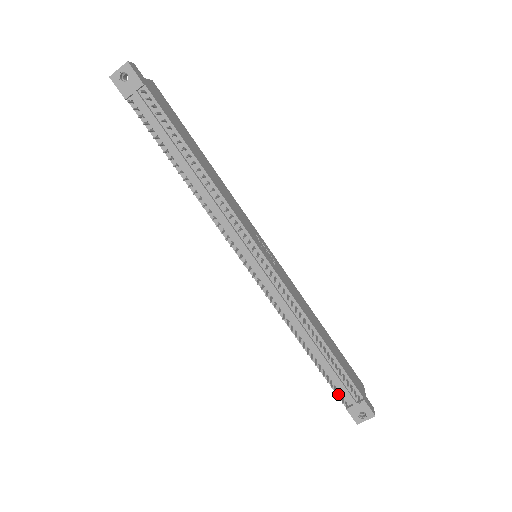
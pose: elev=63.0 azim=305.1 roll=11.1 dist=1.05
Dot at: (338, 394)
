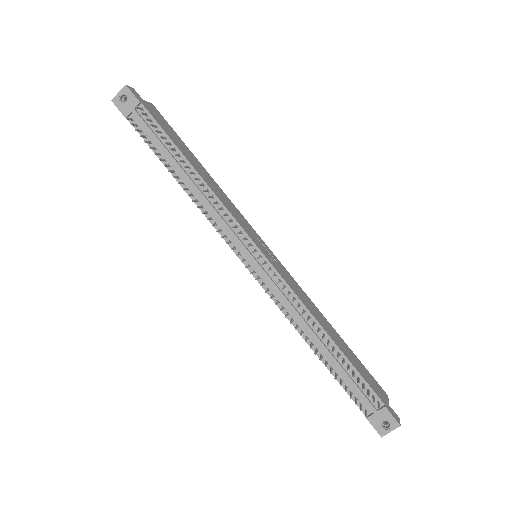
Dot at: (355, 400)
